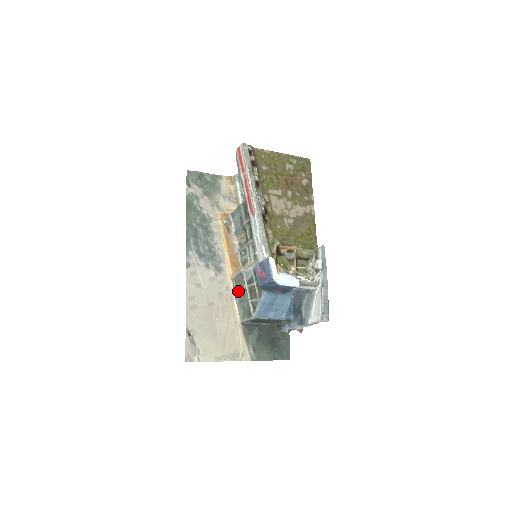
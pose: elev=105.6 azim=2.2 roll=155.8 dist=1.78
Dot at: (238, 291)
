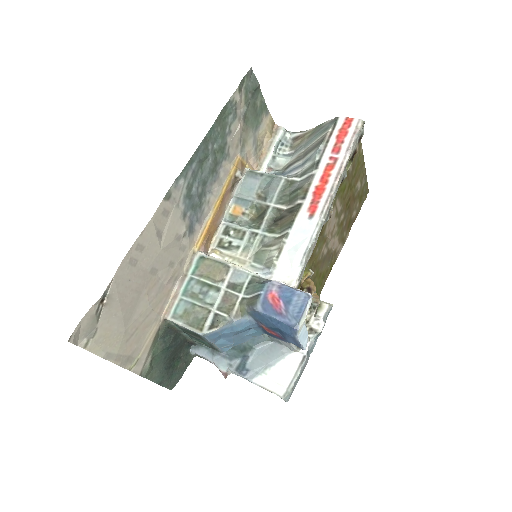
Dot at: (197, 278)
